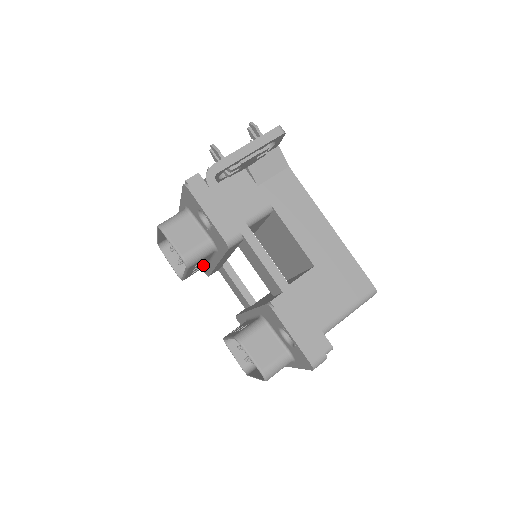
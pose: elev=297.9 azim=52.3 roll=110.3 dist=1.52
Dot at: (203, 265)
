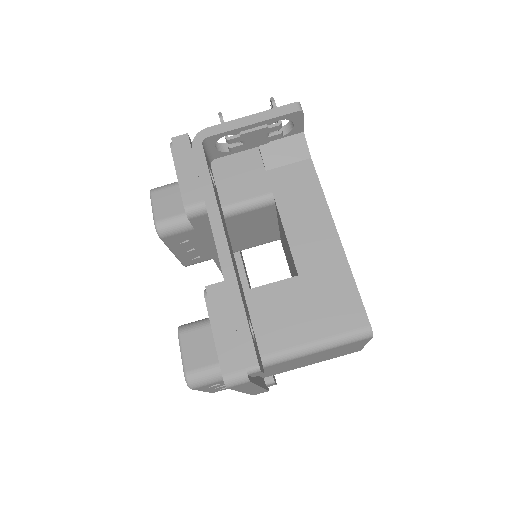
Dot at: (203, 253)
